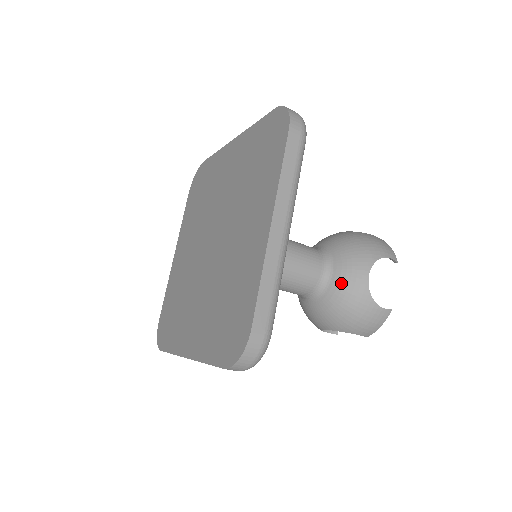
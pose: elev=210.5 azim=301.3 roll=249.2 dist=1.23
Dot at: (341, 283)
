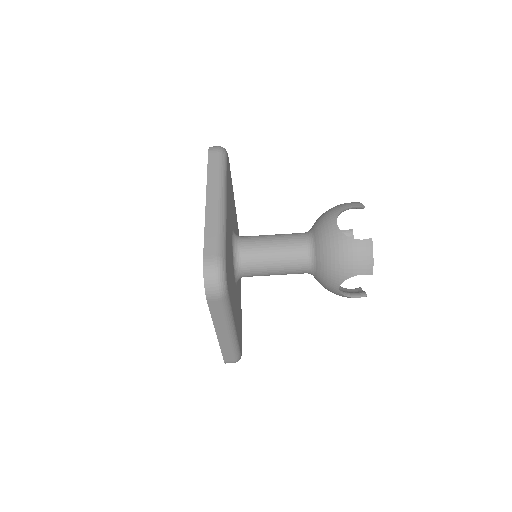
Dot at: (320, 240)
